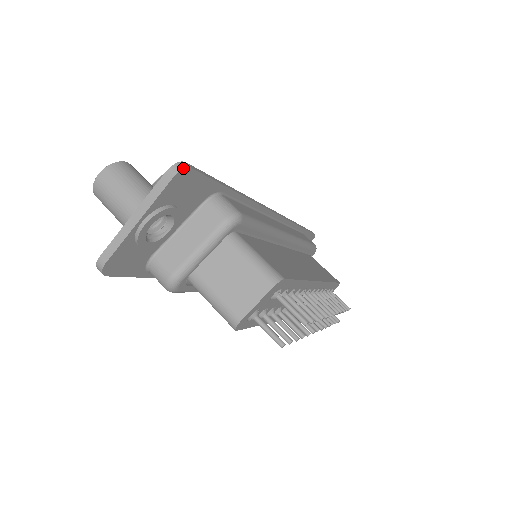
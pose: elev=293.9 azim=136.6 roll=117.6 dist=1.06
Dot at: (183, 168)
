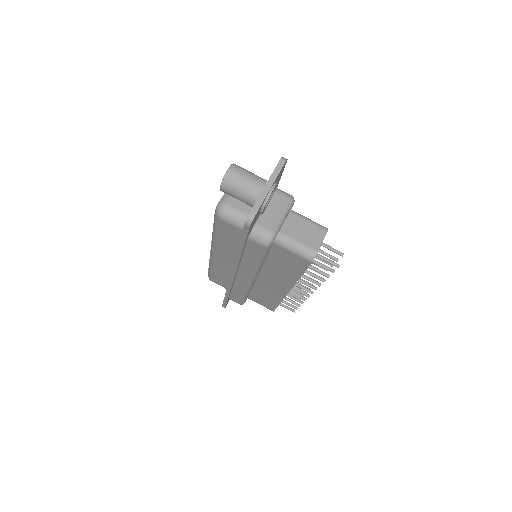
Dot at: (287, 159)
